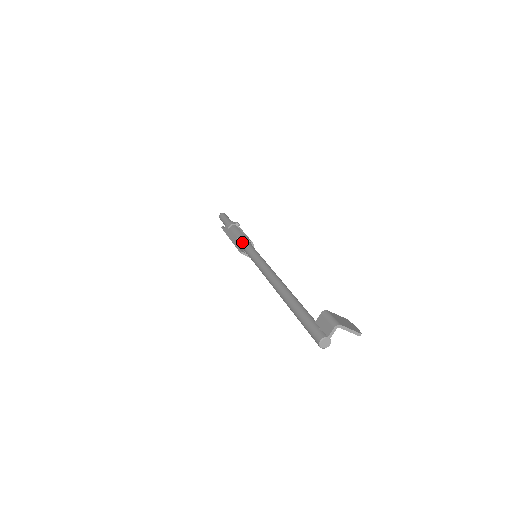
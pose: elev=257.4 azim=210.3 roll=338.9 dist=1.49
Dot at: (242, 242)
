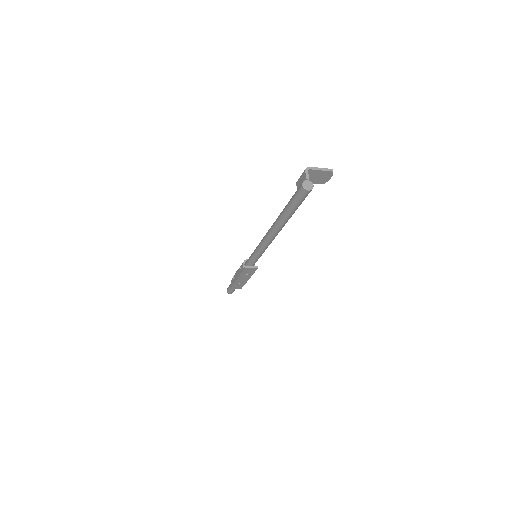
Dot at: (243, 263)
